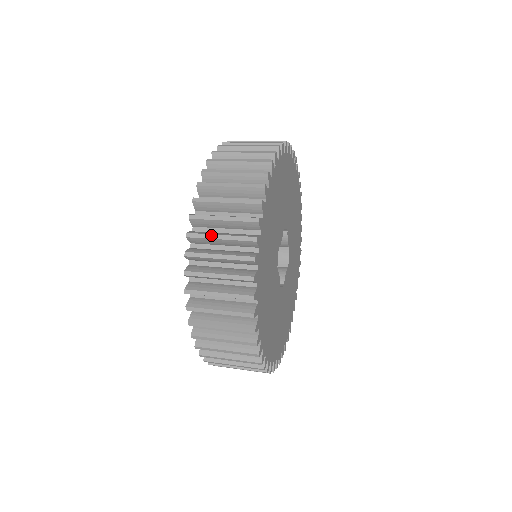
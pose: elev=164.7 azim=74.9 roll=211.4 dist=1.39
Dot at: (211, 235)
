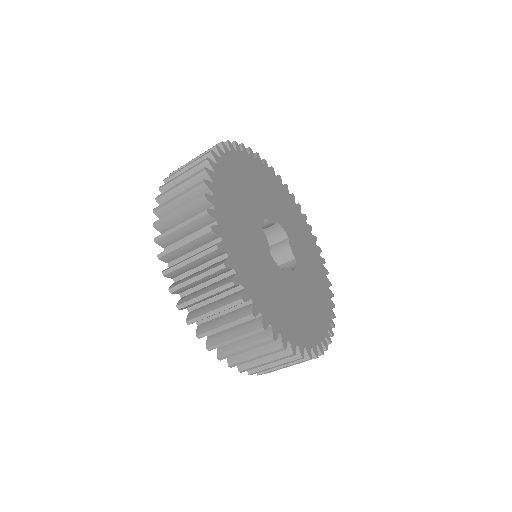
Dot at: (186, 163)
